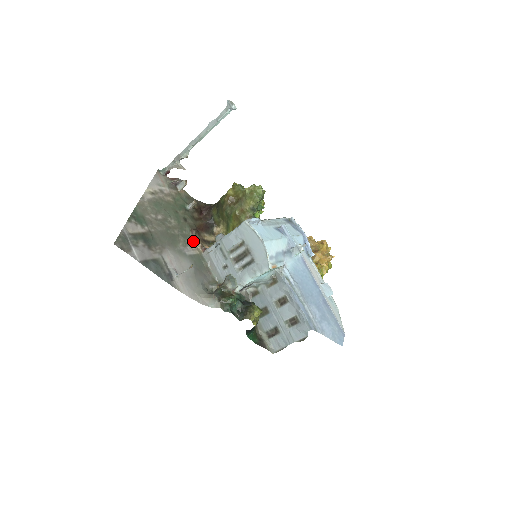
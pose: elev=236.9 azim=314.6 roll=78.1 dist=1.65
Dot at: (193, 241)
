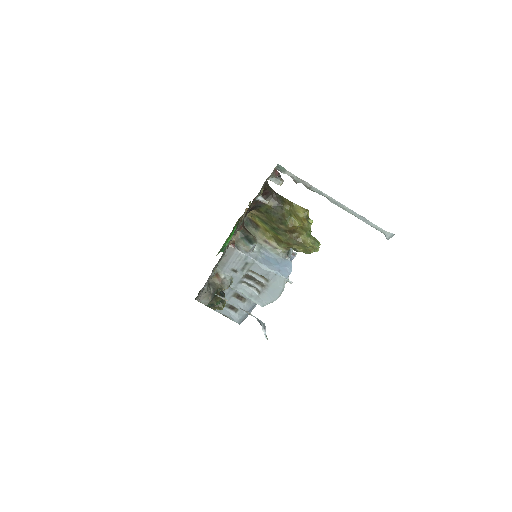
Dot at: (233, 235)
